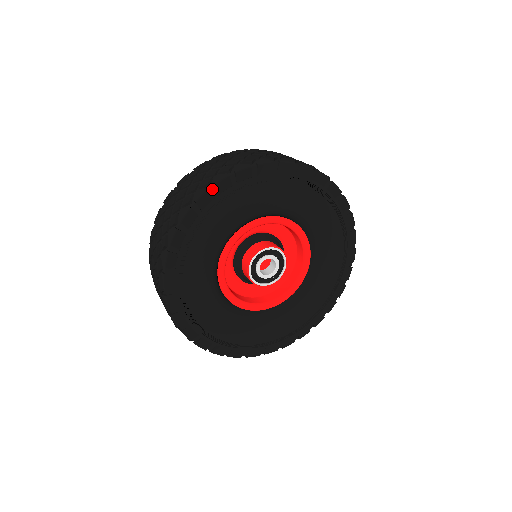
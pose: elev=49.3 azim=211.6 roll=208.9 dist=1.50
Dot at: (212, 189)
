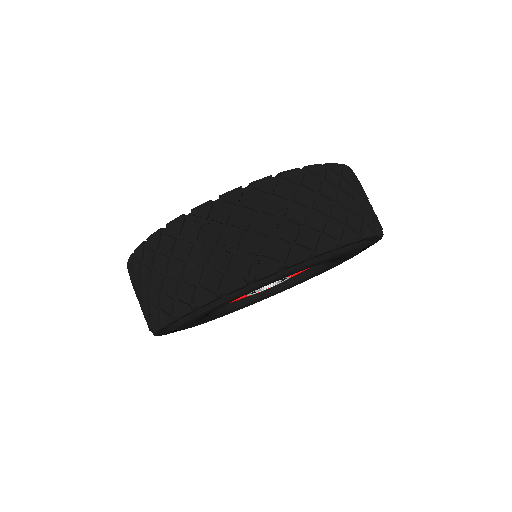
Dot at: (197, 306)
